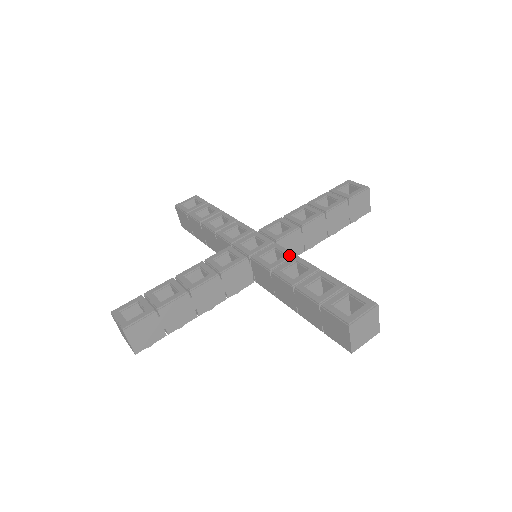
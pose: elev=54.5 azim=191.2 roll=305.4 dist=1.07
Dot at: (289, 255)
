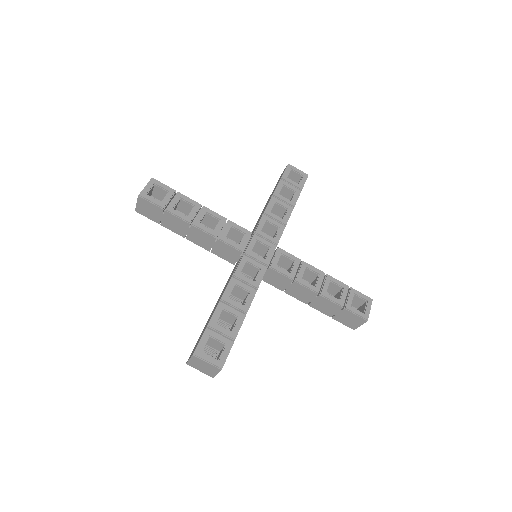
Dot at: (255, 284)
